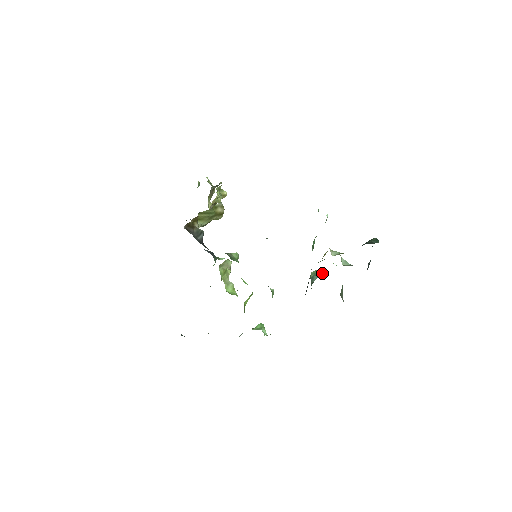
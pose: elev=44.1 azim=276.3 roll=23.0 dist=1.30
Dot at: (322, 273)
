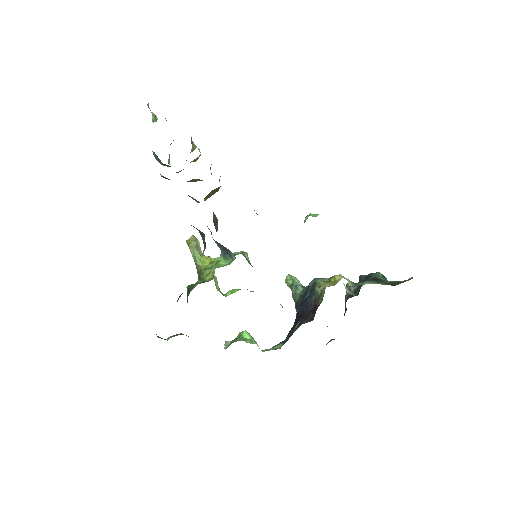
Dot at: (299, 281)
